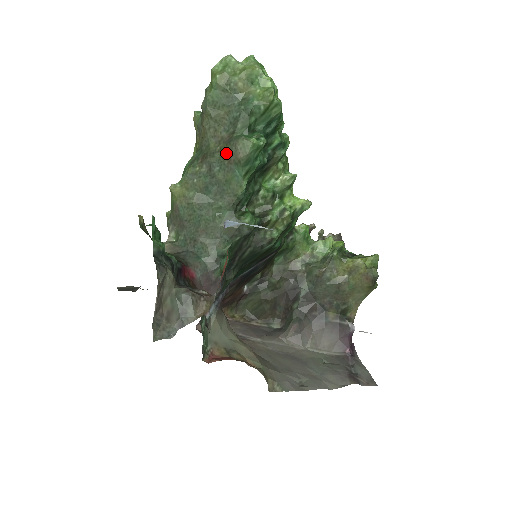
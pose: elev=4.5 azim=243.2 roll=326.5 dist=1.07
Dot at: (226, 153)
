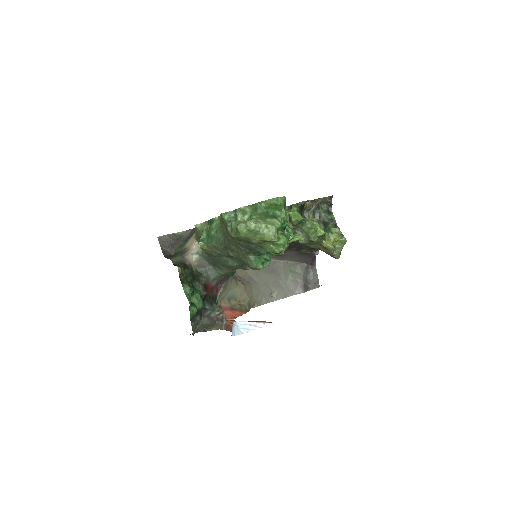
Dot at: (241, 260)
